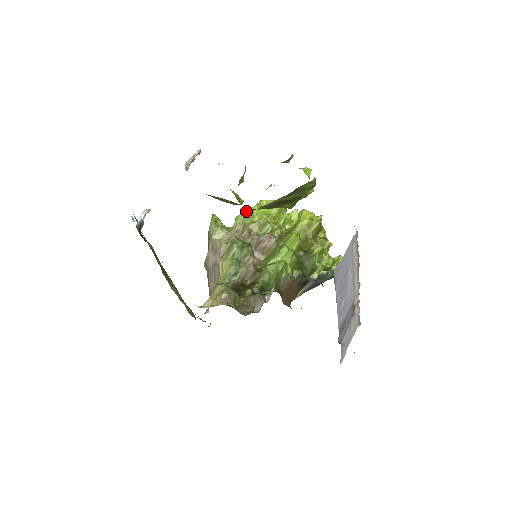
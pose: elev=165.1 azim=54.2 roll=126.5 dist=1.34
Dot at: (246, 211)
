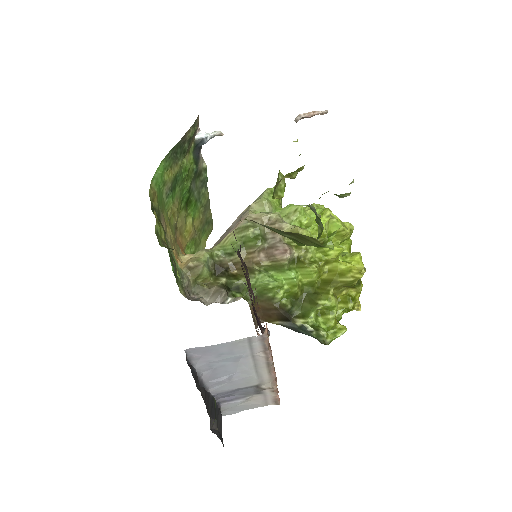
Dot at: occluded
